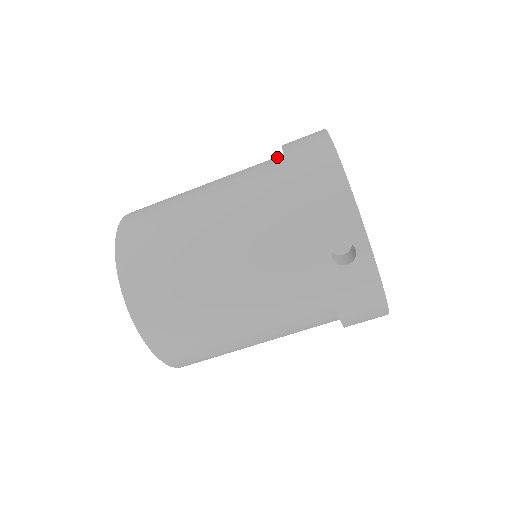
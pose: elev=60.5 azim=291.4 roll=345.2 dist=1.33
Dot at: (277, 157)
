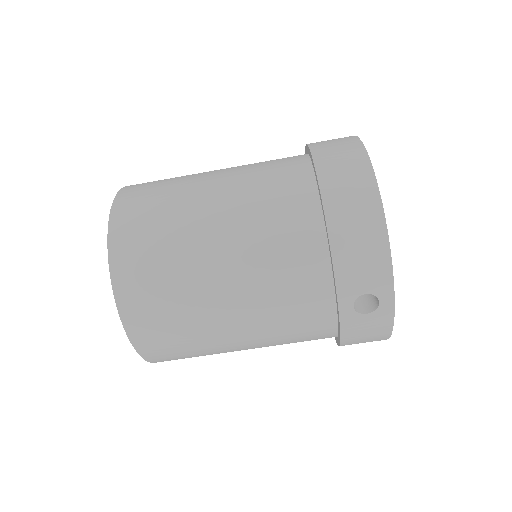
Dot at: (302, 164)
